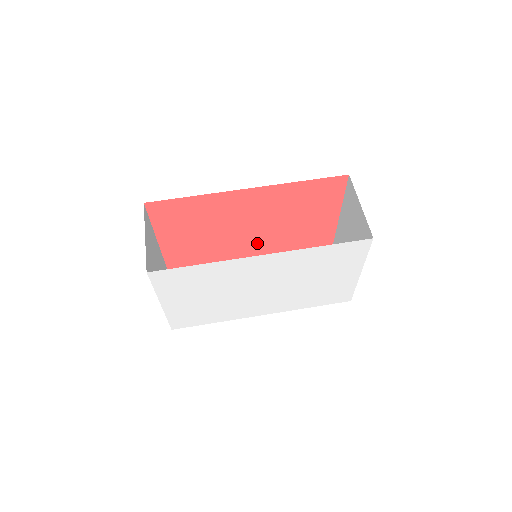
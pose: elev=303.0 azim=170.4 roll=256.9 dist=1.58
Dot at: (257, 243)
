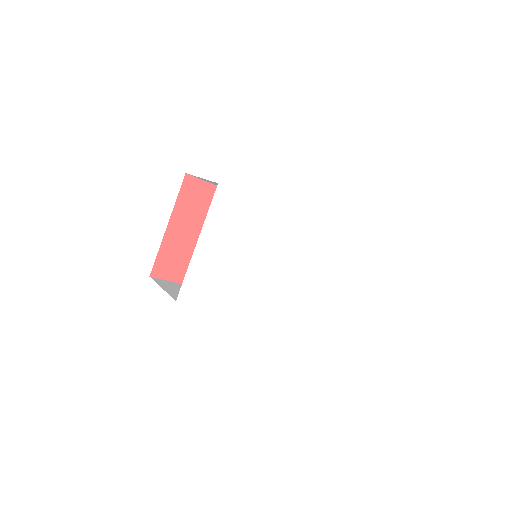
Dot at: occluded
